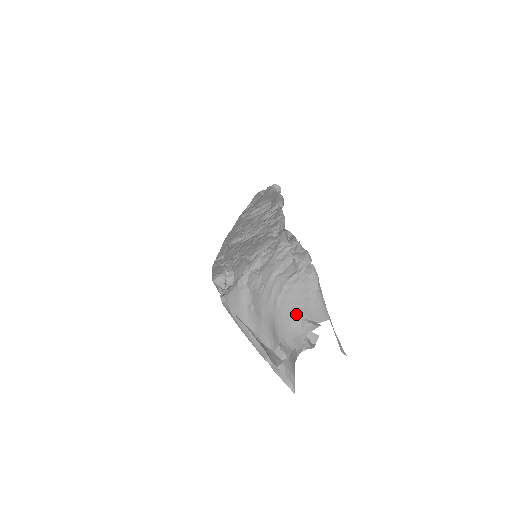
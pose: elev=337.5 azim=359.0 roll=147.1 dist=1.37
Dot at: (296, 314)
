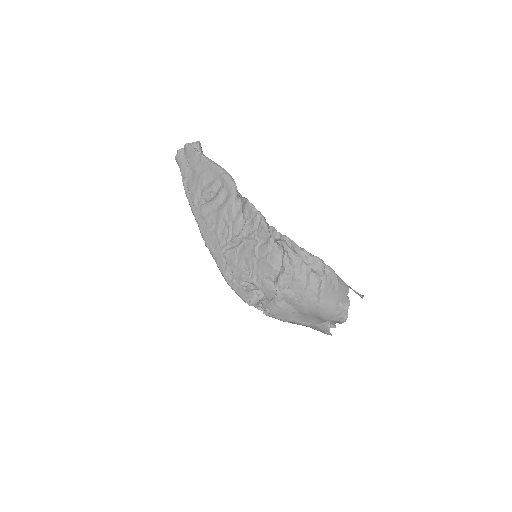
Dot at: (334, 305)
